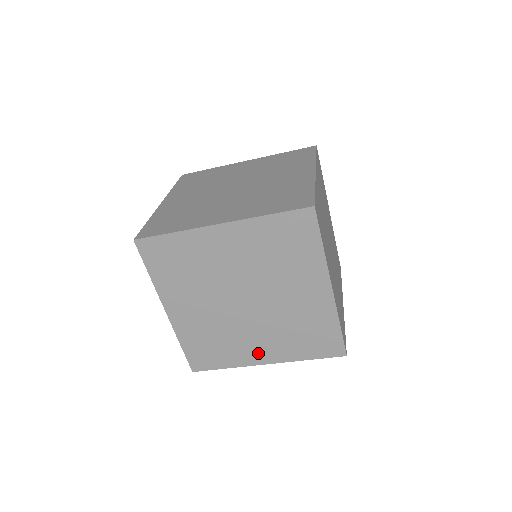
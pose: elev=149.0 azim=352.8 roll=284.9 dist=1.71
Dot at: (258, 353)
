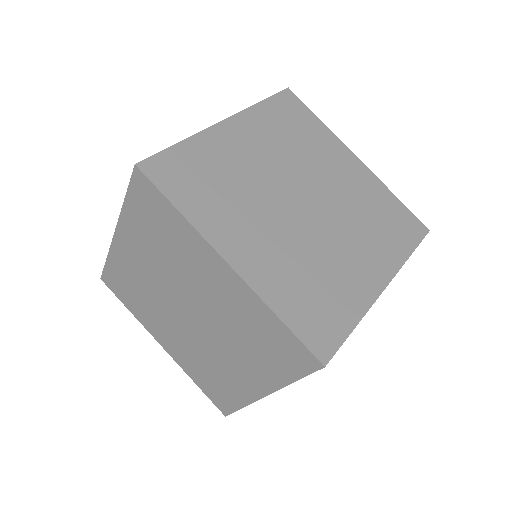
Dot at: (163, 337)
